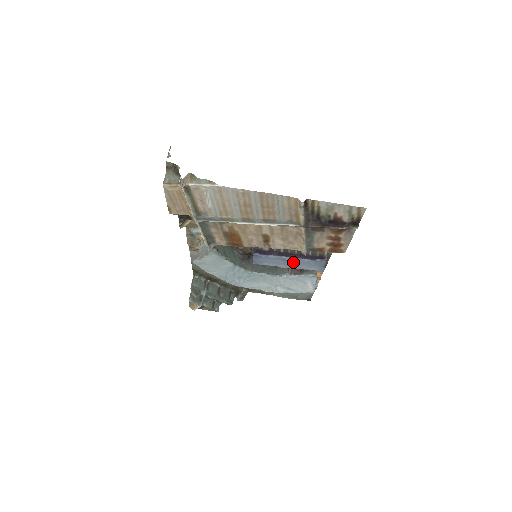
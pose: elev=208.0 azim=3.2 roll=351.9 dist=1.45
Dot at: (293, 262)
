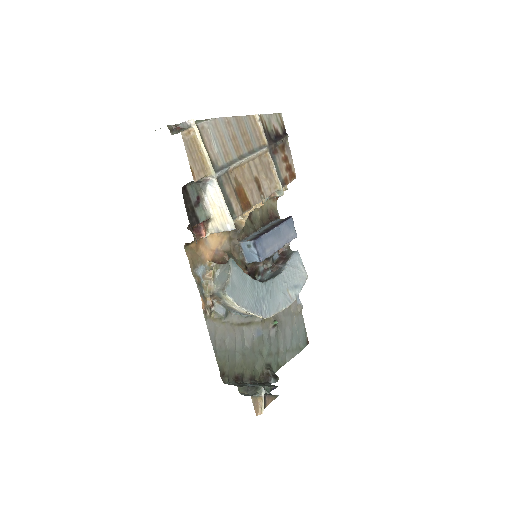
Dot at: (279, 233)
